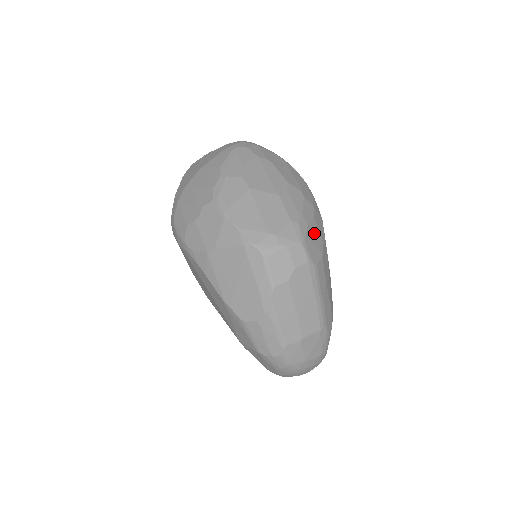
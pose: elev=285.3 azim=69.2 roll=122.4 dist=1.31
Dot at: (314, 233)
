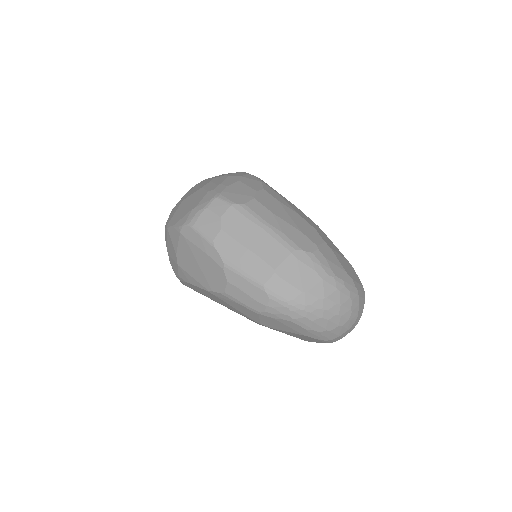
Dot at: (239, 188)
